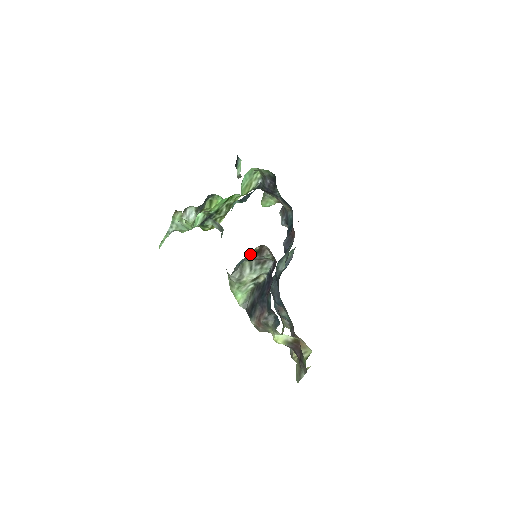
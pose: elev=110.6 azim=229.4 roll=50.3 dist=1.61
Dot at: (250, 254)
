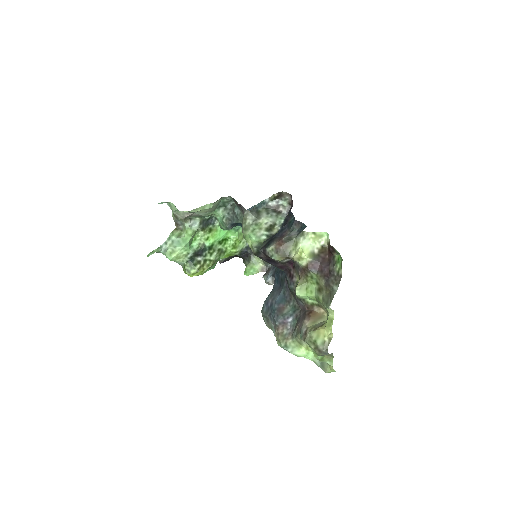
Dot at: (269, 198)
